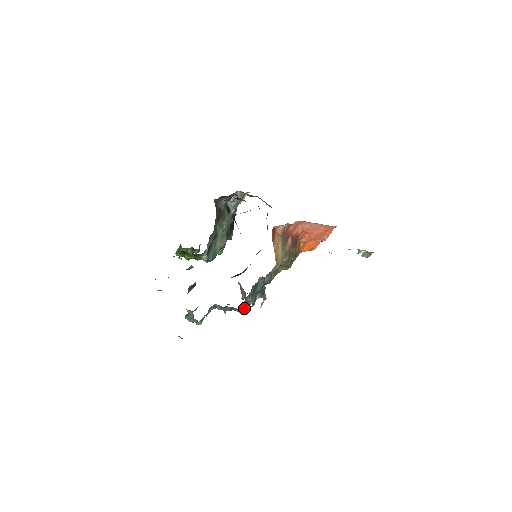
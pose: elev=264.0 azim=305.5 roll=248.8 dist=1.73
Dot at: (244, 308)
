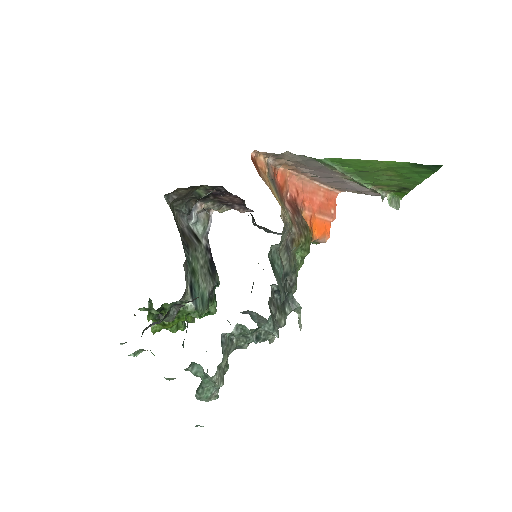
Dot at: (275, 323)
